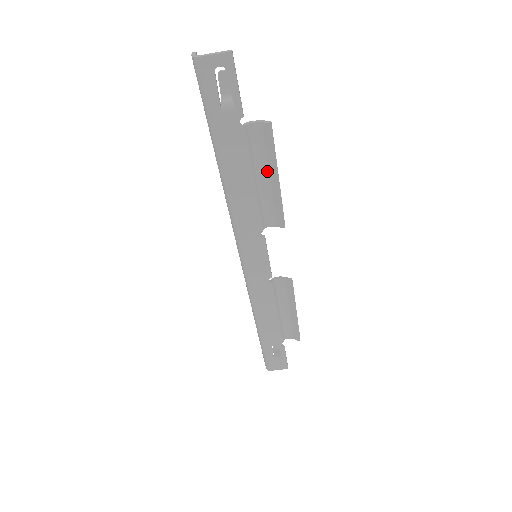
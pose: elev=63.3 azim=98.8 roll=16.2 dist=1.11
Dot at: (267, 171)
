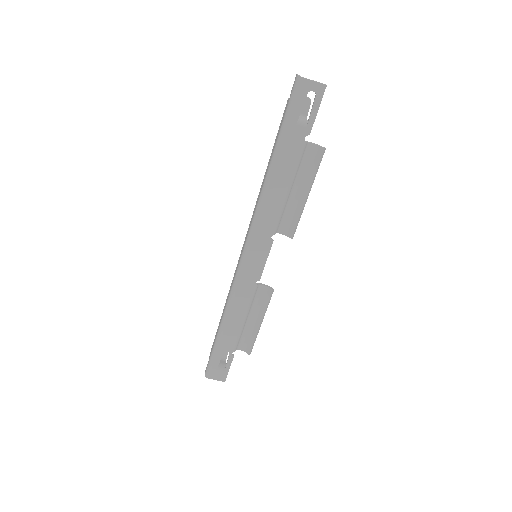
Dot at: (303, 186)
